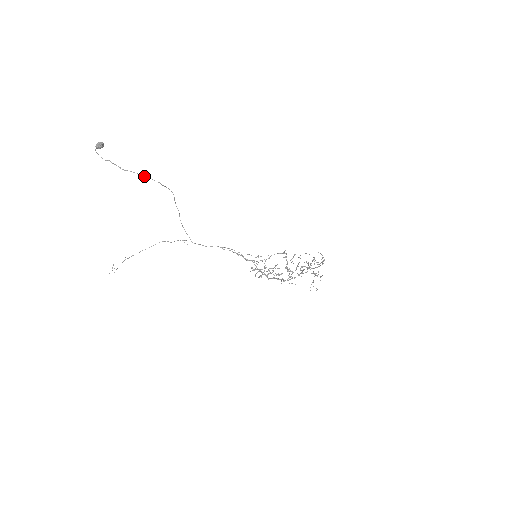
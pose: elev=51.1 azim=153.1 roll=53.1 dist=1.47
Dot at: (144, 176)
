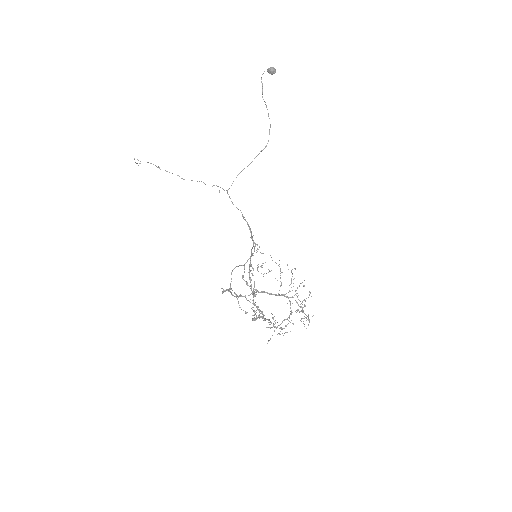
Dot at: (268, 113)
